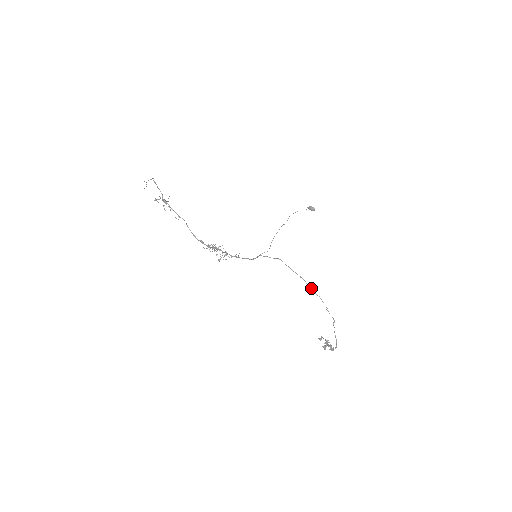
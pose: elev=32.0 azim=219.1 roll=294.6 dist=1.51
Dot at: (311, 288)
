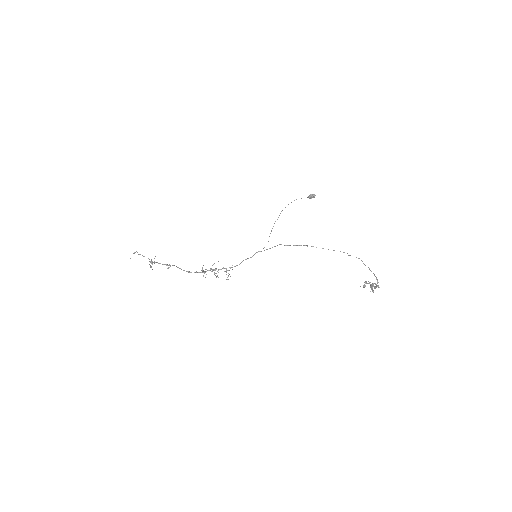
Dot at: (323, 248)
